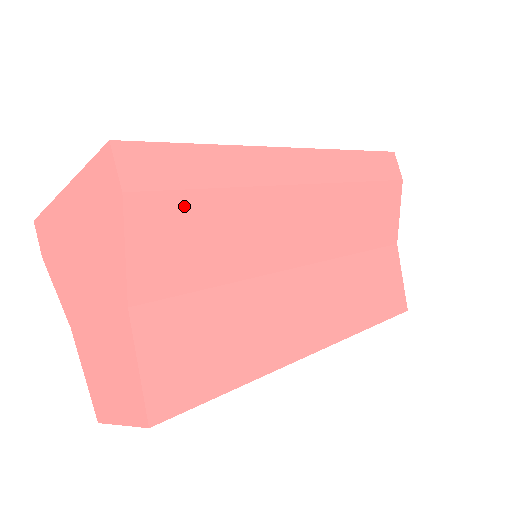
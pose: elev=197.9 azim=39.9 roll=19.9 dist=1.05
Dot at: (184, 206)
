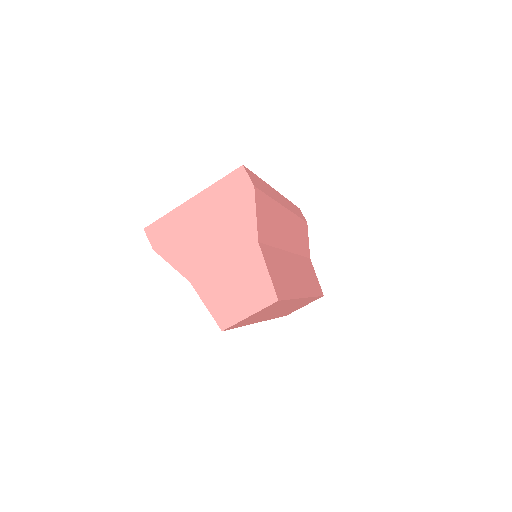
Dot at: (265, 201)
